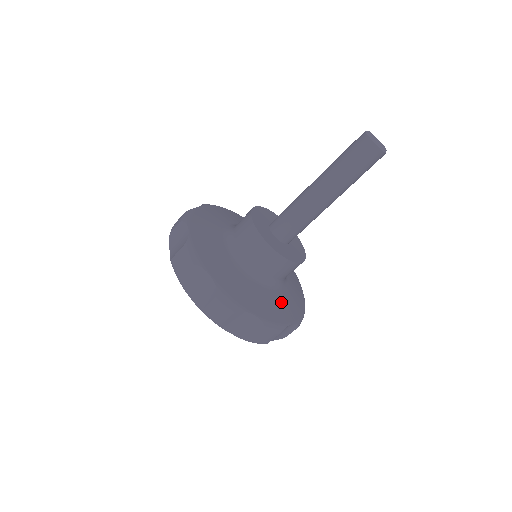
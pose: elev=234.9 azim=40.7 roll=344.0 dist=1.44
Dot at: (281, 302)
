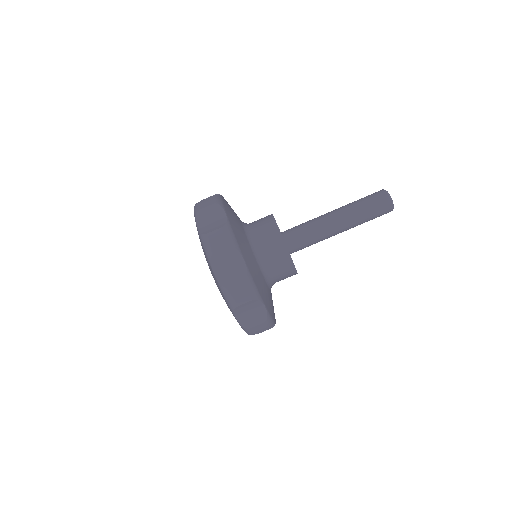
Dot at: (272, 302)
